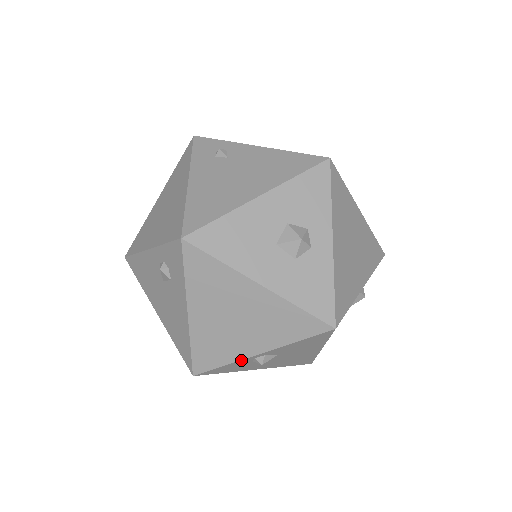
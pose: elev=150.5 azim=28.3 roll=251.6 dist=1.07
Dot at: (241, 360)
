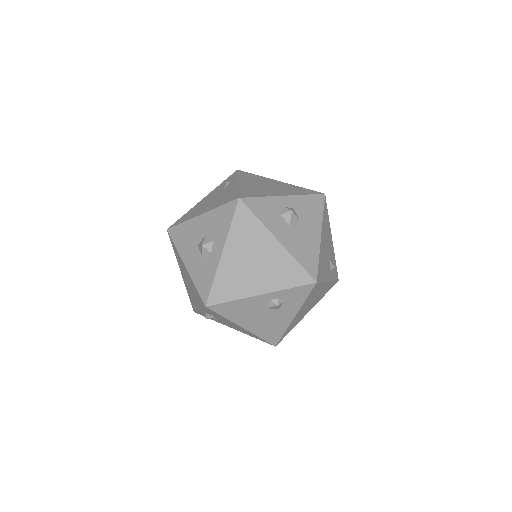
Dot at: (198, 310)
